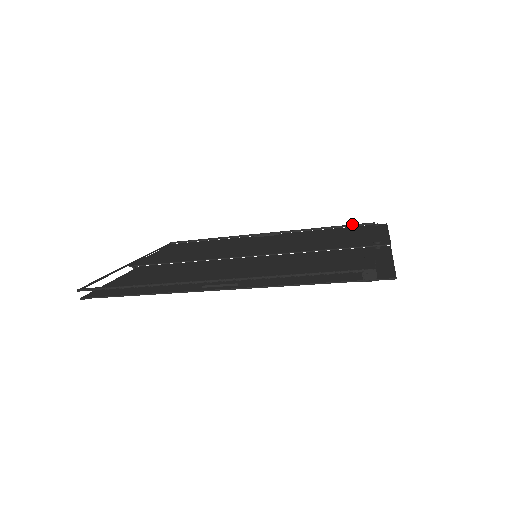
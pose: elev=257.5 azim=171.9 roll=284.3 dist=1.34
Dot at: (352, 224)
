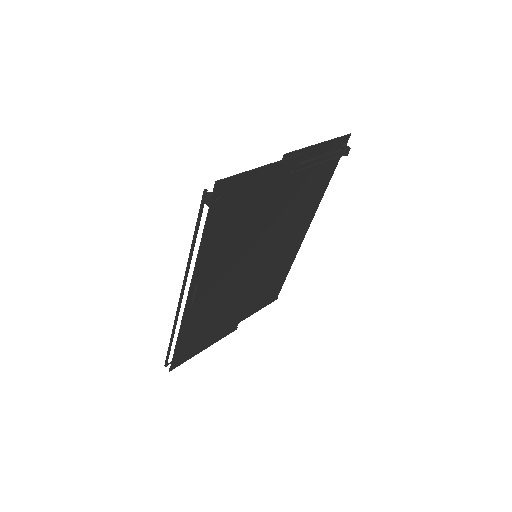
Dot at: occluded
